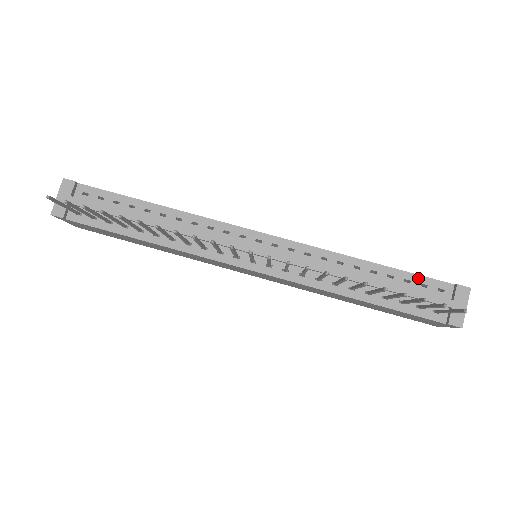
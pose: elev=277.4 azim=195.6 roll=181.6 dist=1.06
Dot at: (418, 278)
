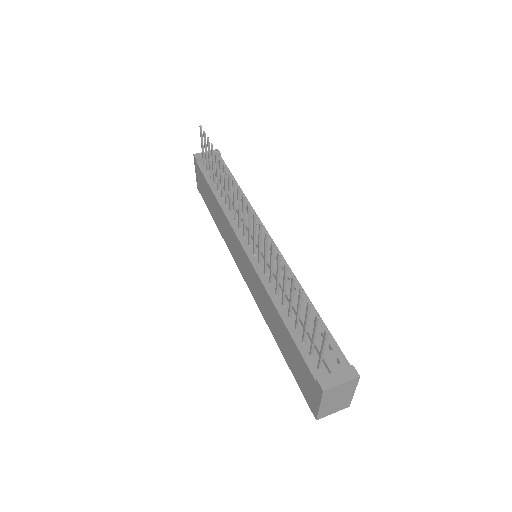
Dot at: (331, 340)
